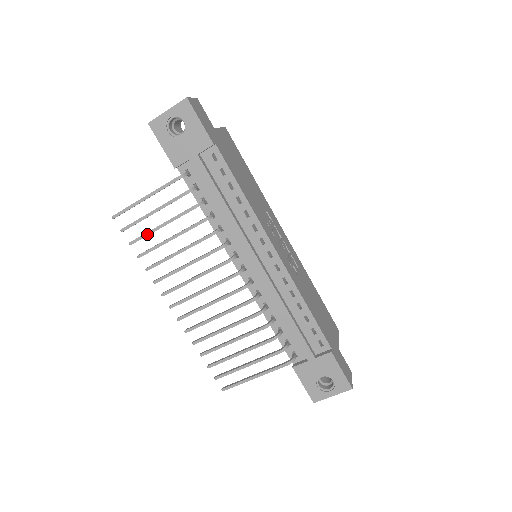
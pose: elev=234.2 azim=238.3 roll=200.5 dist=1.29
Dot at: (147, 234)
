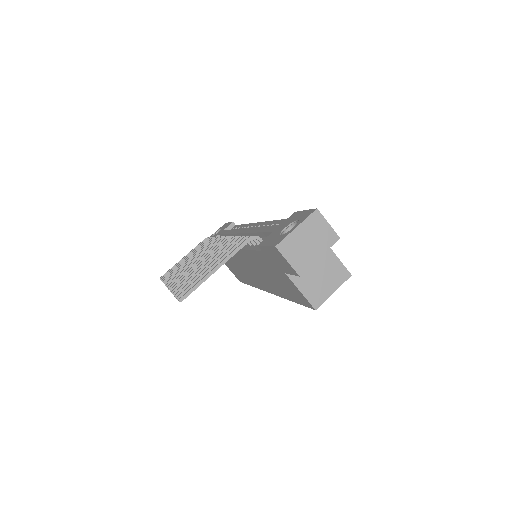
Dot at: (176, 268)
